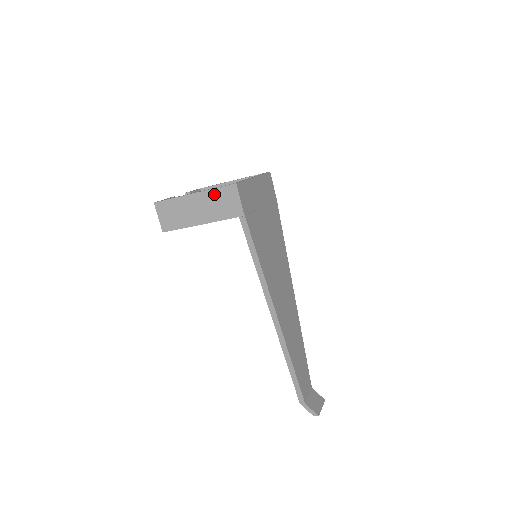
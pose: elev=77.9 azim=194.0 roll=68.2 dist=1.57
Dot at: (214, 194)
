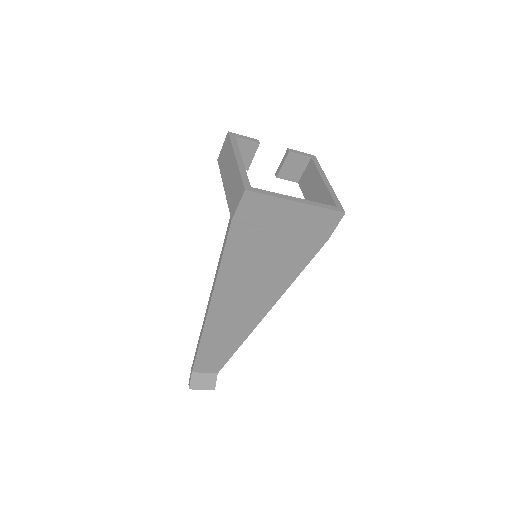
Dot at: (238, 177)
